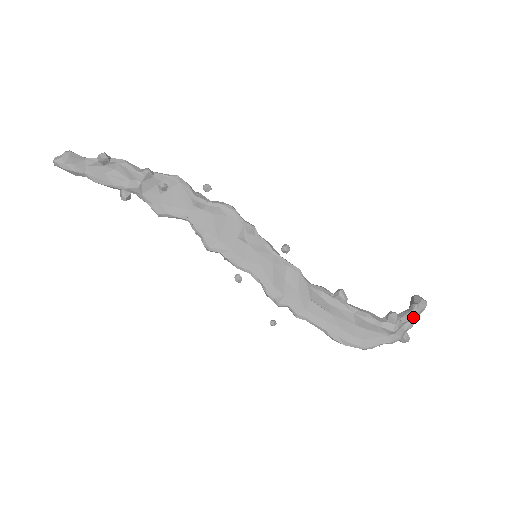
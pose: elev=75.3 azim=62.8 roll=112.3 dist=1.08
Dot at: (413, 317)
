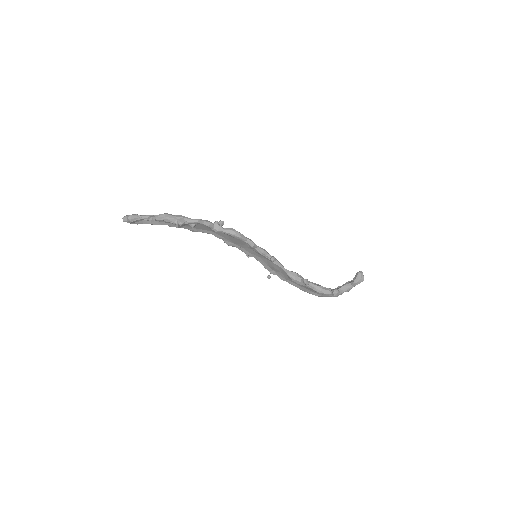
Dot at: (351, 288)
